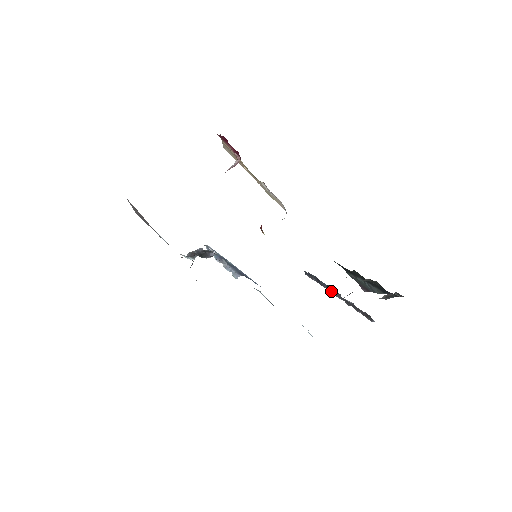
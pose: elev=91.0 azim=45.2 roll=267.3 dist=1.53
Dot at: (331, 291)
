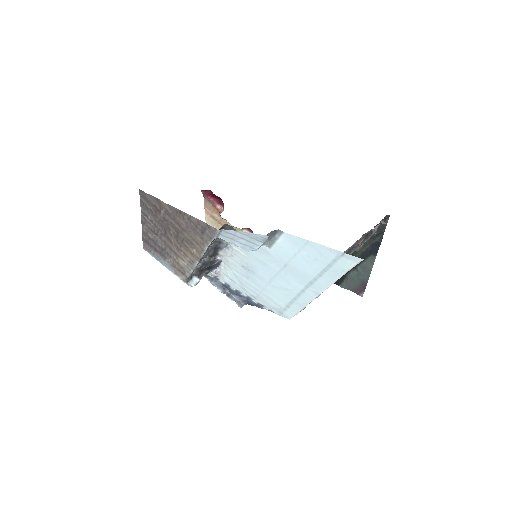
Dot at: occluded
